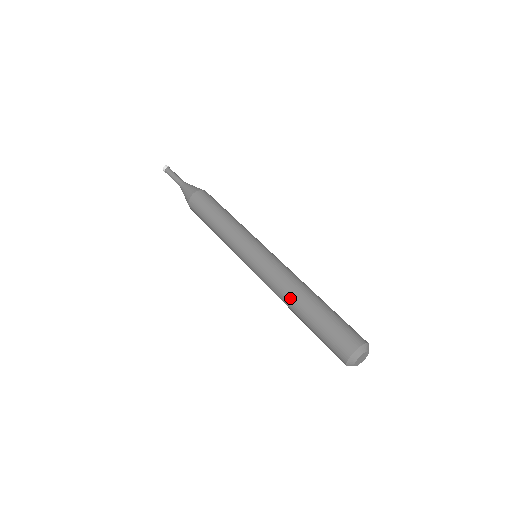
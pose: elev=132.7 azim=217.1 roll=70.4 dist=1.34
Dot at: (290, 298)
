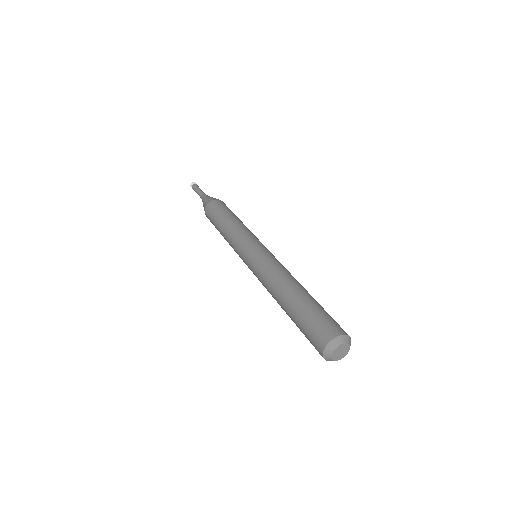
Dot at: (285, 283)
